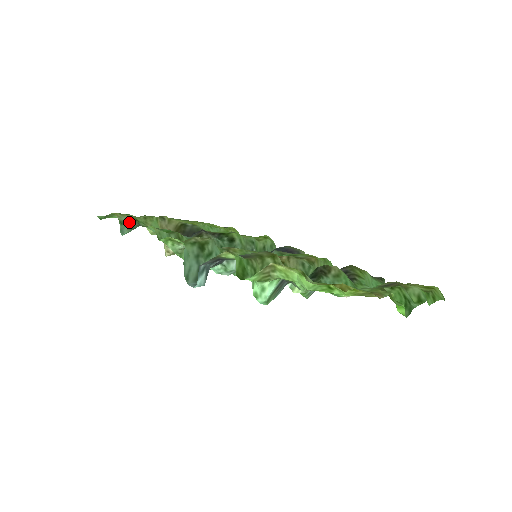
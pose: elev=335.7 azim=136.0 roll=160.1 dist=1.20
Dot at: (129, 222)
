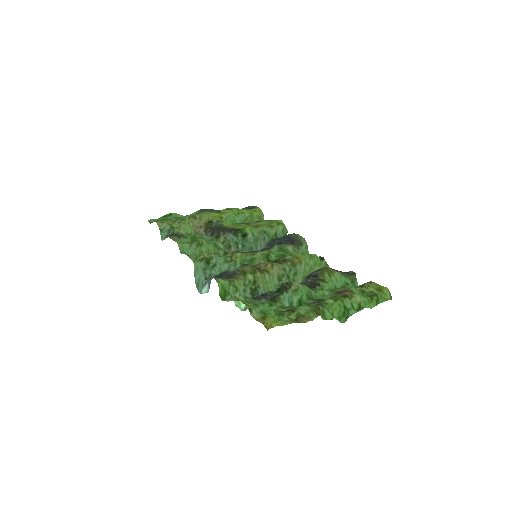
Dot at: (167, 229)
